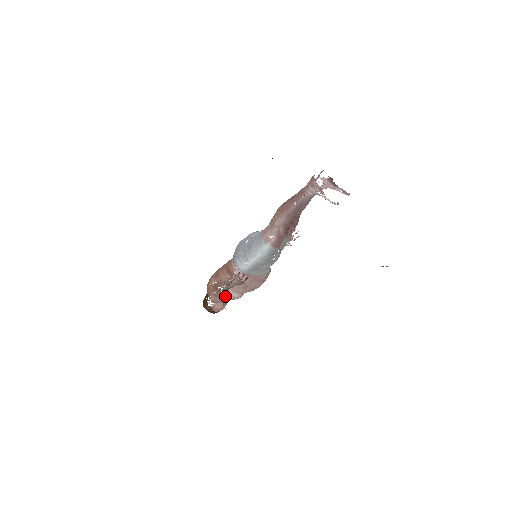
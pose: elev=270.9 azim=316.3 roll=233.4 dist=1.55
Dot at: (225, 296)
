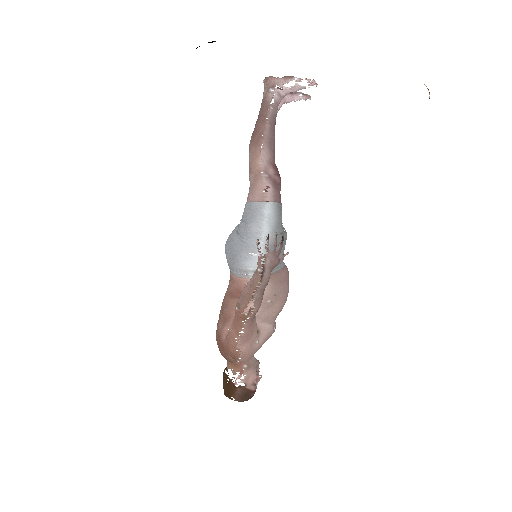
Dot at: (256, 335)
